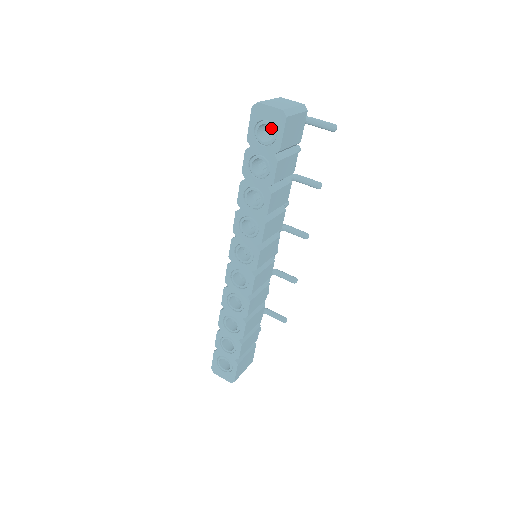
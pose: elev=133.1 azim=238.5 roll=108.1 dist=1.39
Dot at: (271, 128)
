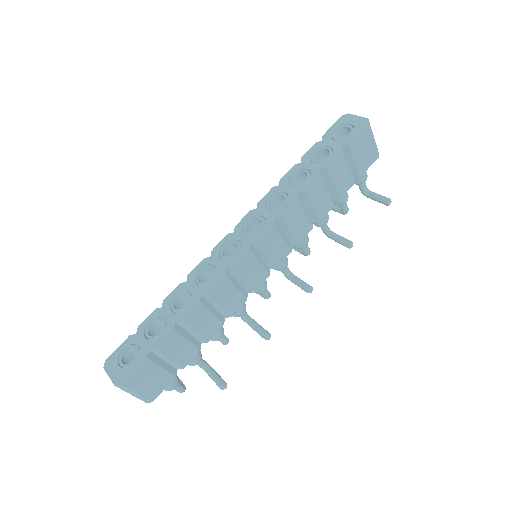
Dot at: occluded
